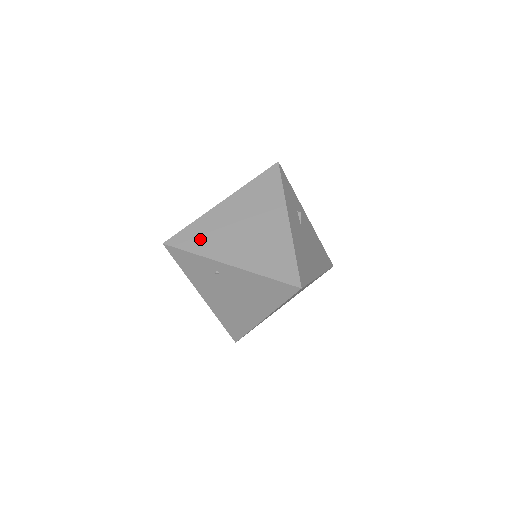
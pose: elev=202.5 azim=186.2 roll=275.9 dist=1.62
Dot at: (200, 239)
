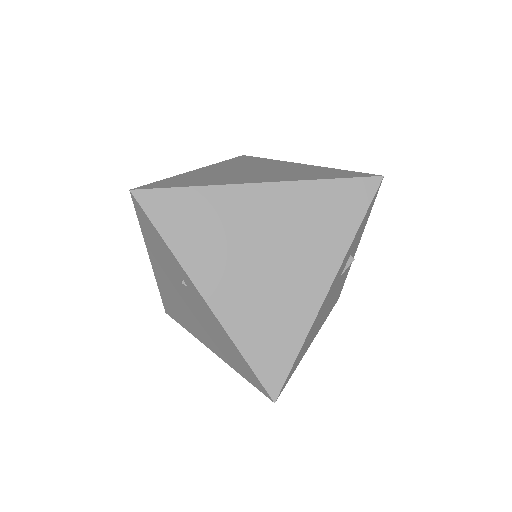
Dot at: (189, 225)
